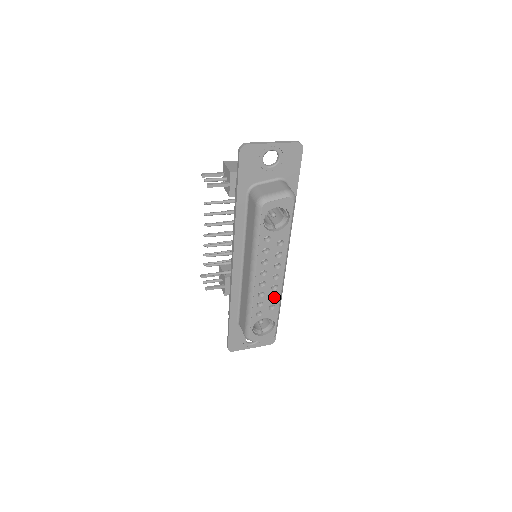
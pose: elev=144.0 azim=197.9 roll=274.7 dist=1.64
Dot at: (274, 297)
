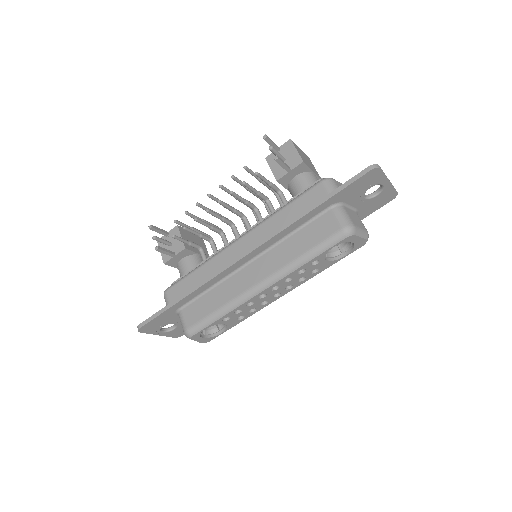
Dot at: (252, 309)
